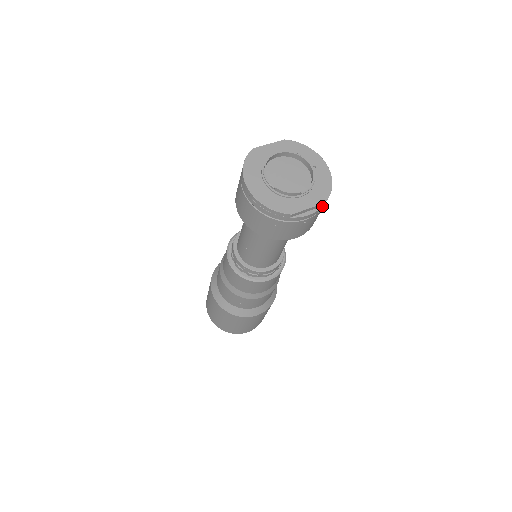
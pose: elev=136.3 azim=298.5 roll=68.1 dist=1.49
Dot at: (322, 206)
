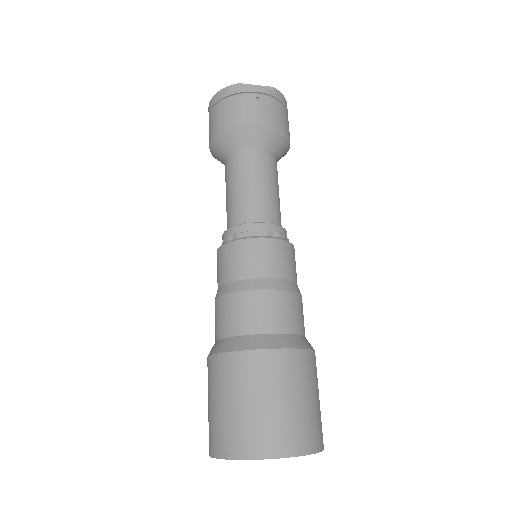
Dot at: (272, 91)
